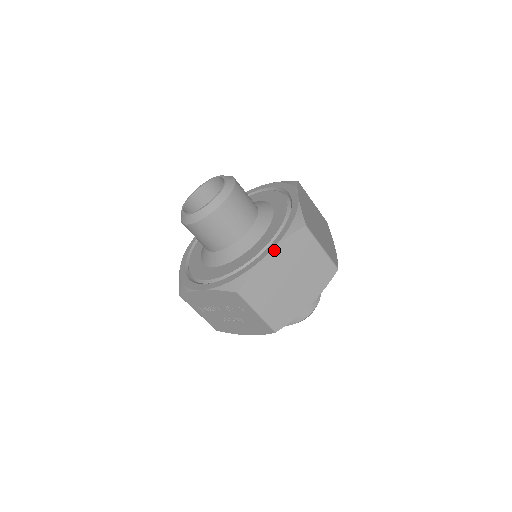
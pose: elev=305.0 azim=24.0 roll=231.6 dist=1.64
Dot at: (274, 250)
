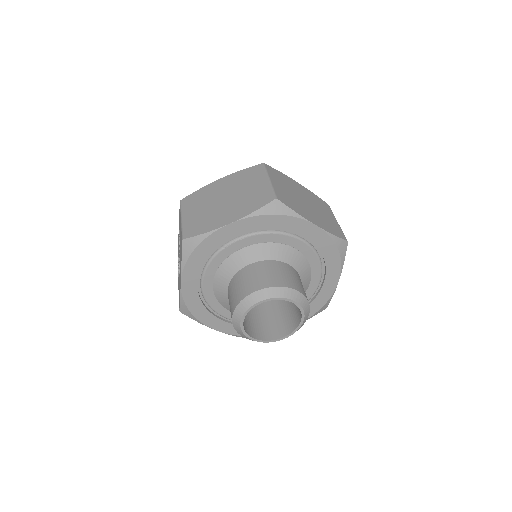
Dot at: (227, 177)
